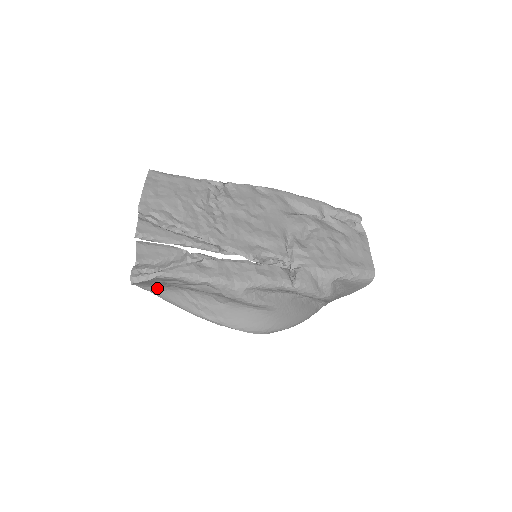
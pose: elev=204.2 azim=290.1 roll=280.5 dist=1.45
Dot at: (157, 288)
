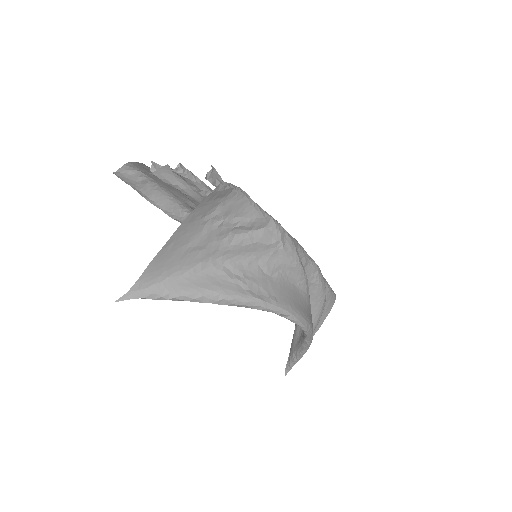
Dot at: (175, 278)
